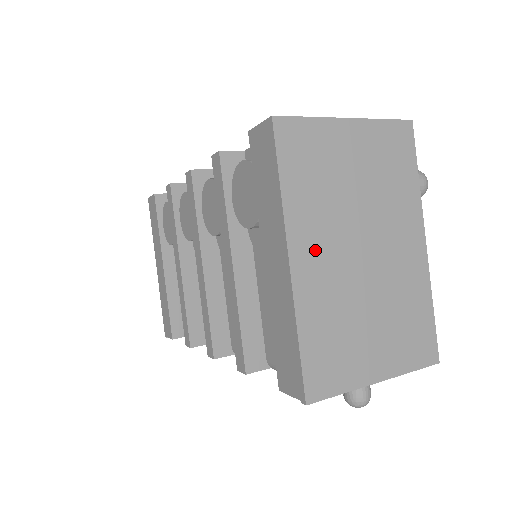
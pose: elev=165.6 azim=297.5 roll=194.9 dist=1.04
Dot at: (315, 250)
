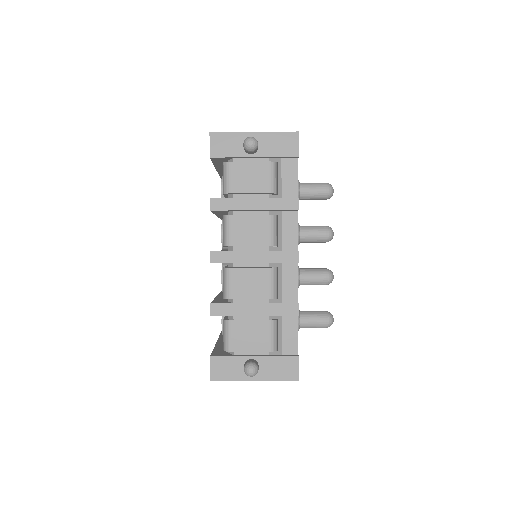
Dot at: occluded
